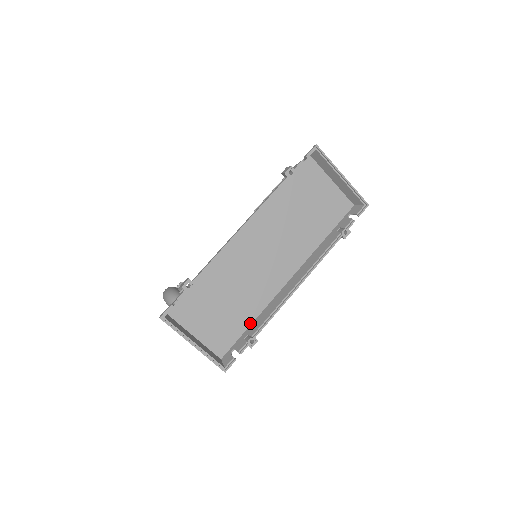
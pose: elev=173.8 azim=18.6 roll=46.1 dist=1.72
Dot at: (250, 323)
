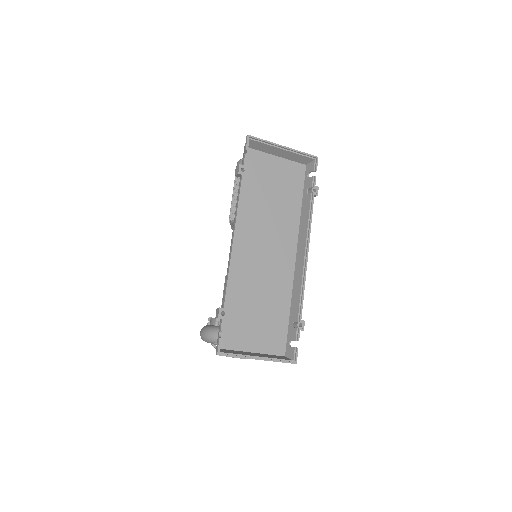
Dot at: (288, 312)
